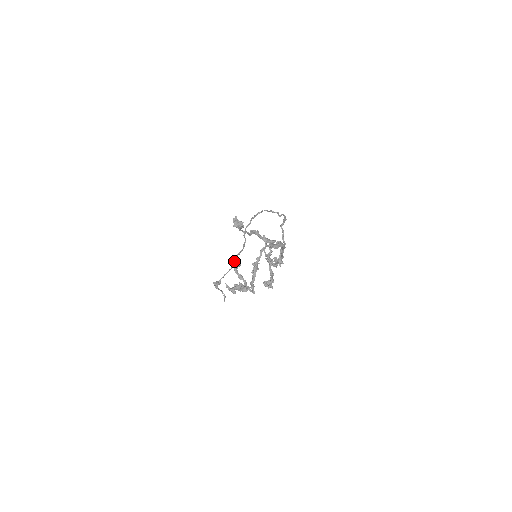
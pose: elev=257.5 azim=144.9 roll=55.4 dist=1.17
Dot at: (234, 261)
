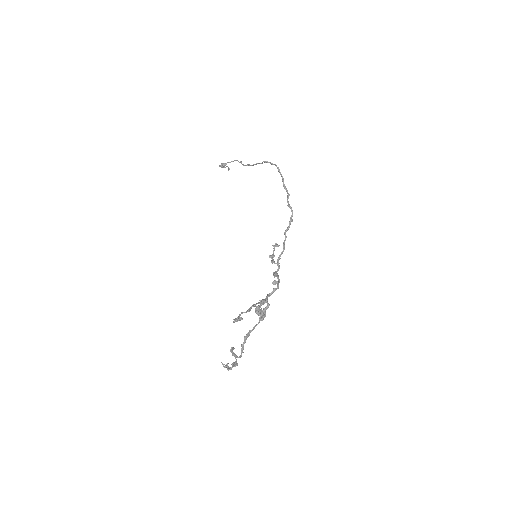
Dot at: (242, 164)
